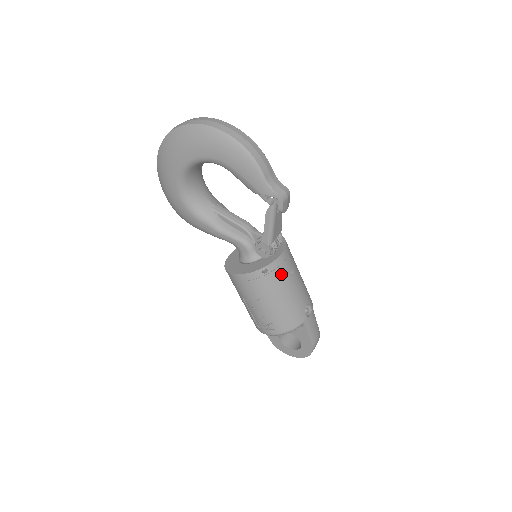
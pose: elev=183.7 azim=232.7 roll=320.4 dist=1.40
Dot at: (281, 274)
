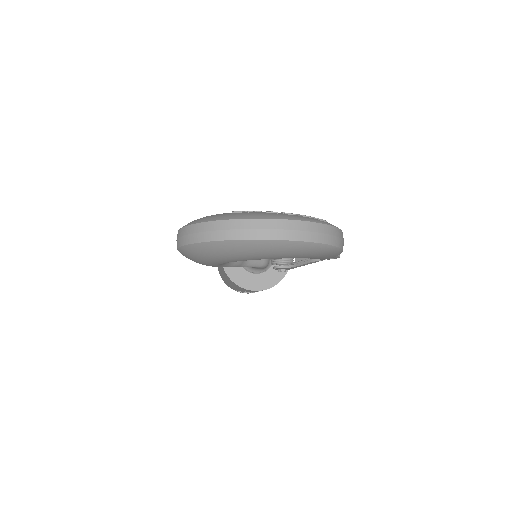
Dot at: occluded
